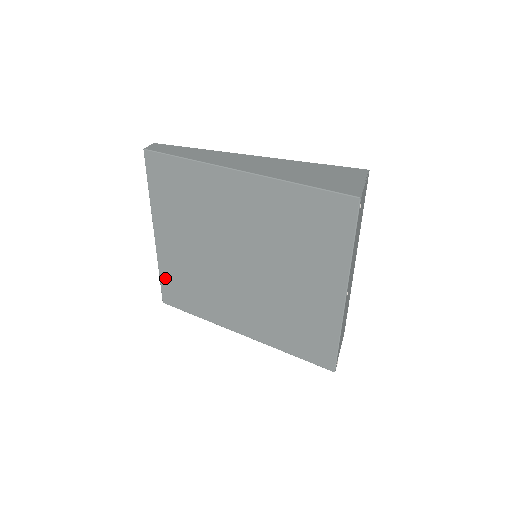
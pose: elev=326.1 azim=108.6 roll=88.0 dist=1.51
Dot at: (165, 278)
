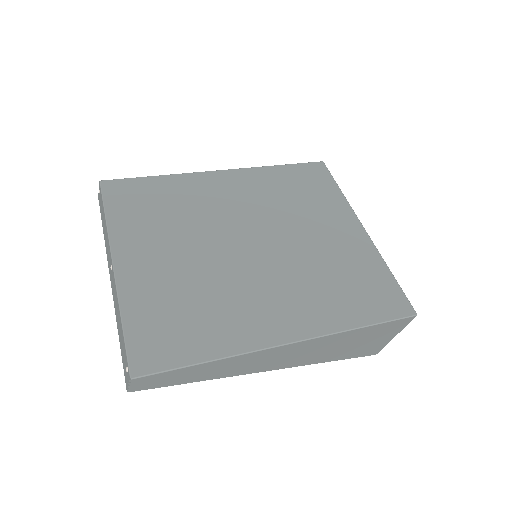
Dot at: (135, 324)
